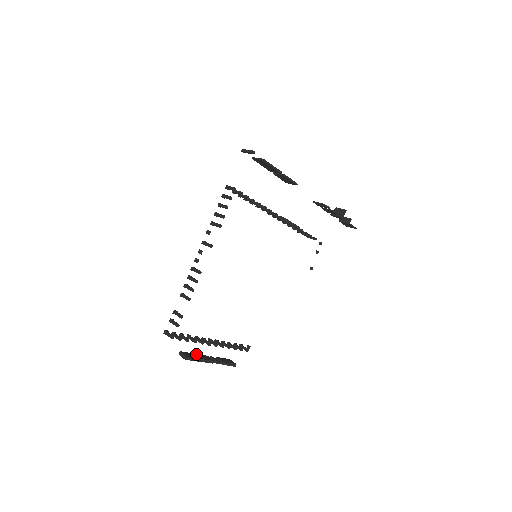
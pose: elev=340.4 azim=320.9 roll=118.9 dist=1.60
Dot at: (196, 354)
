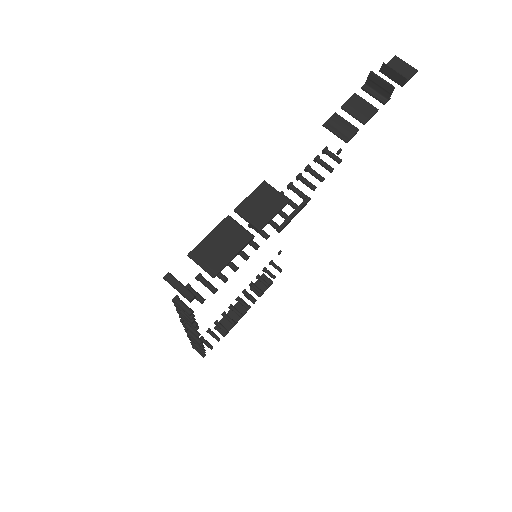
Dot at: (230, 312)
